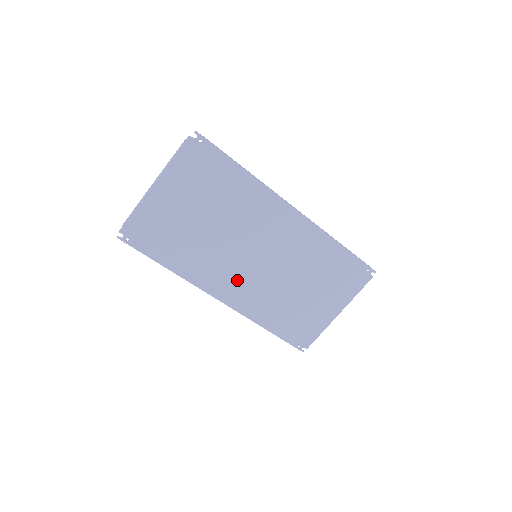
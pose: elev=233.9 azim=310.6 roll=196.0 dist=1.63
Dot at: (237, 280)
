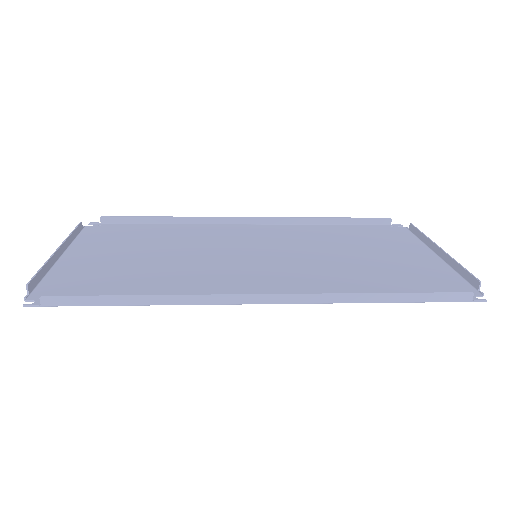
Dot at: (253, 239)
